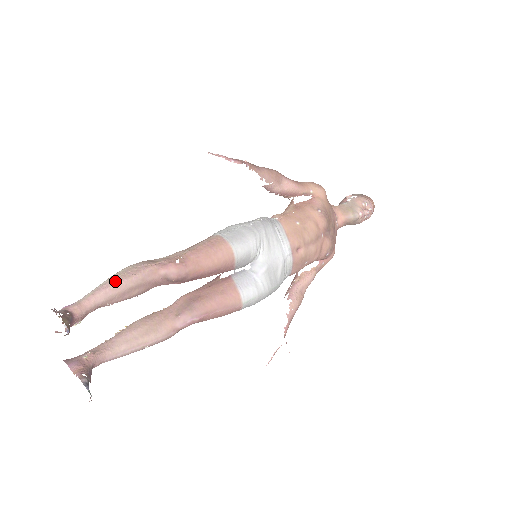
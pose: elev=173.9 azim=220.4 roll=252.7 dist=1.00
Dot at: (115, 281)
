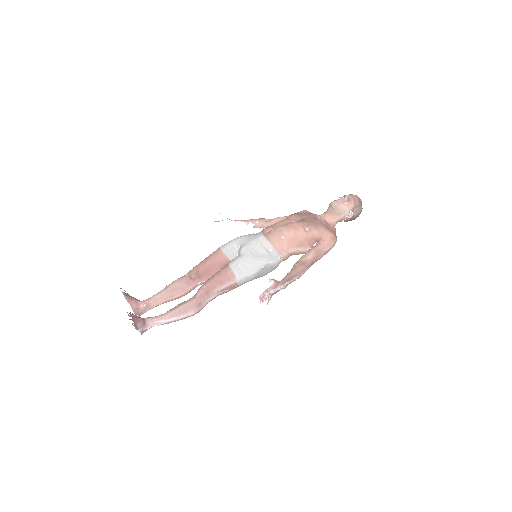
Dot at: (165, 288)
